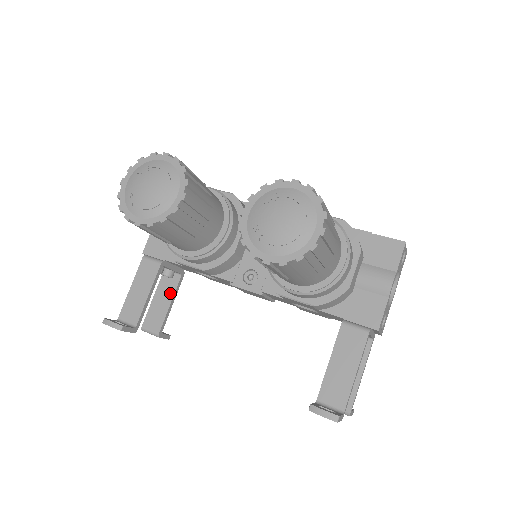
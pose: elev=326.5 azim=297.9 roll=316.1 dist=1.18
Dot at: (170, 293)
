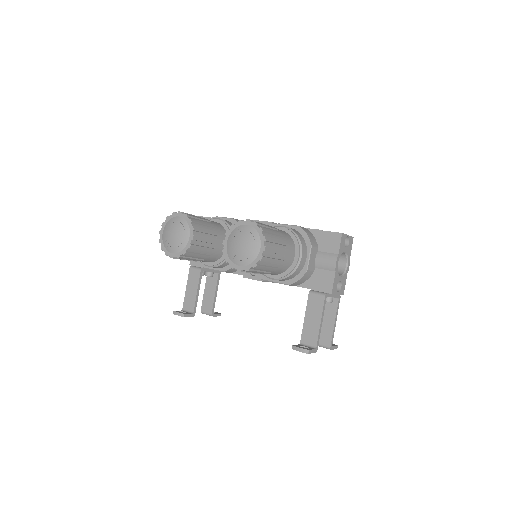
Dot at: (214, 286)
